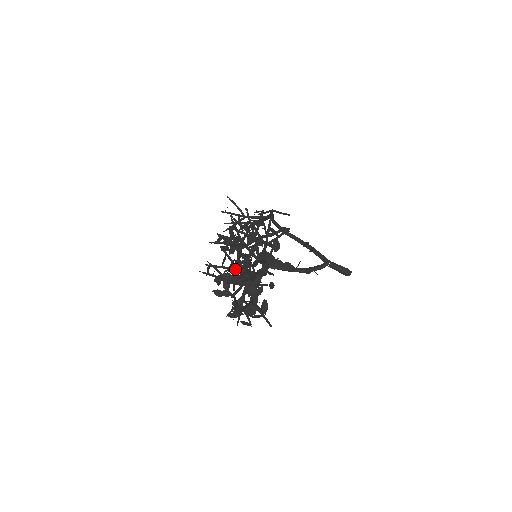
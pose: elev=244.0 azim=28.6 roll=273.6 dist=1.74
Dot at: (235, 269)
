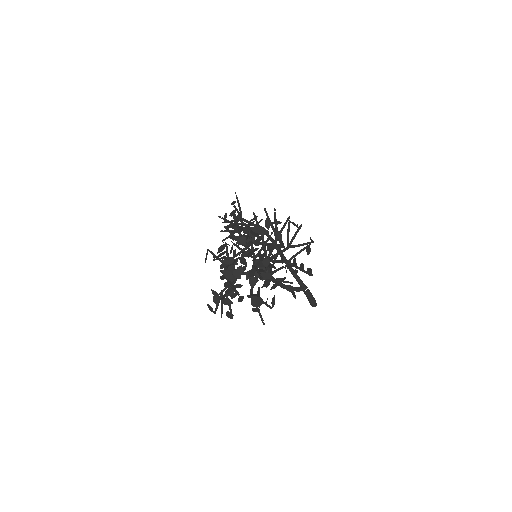
Dot at: (253, 257)
